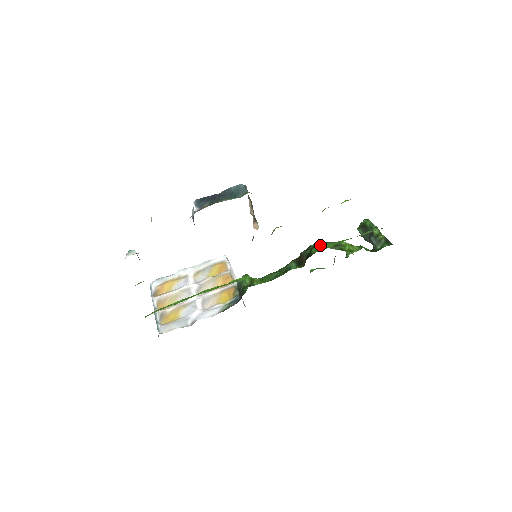
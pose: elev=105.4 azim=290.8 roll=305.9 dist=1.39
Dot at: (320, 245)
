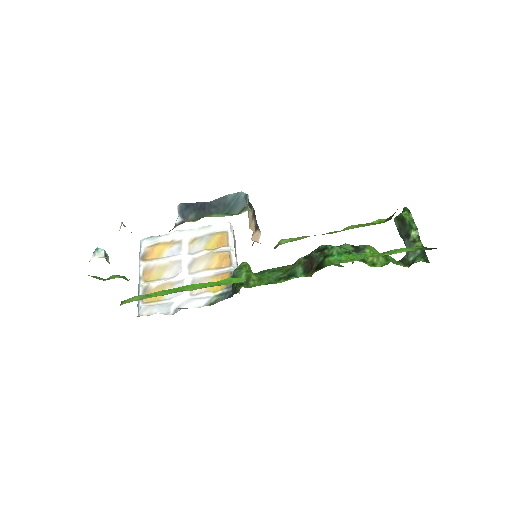
Dot at: (336, 255)
